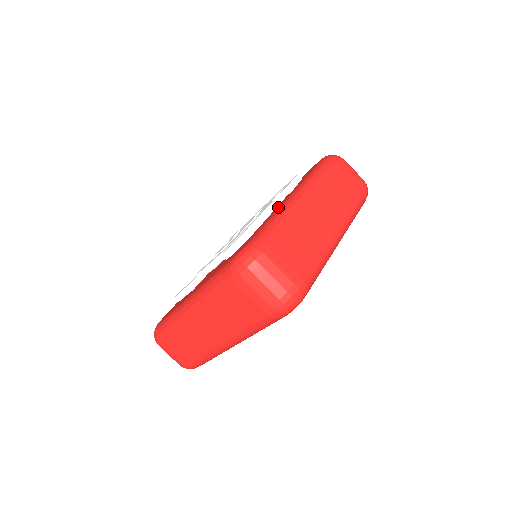
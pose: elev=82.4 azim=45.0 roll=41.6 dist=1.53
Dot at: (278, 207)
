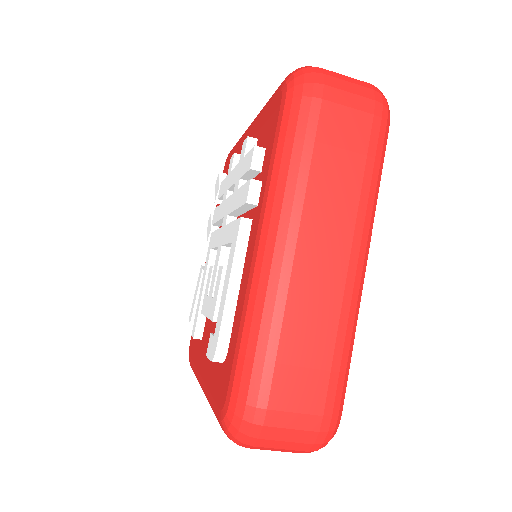
Dot at: (247, 278)
